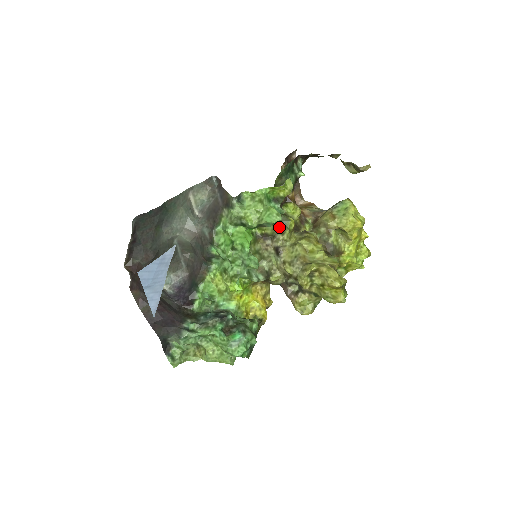
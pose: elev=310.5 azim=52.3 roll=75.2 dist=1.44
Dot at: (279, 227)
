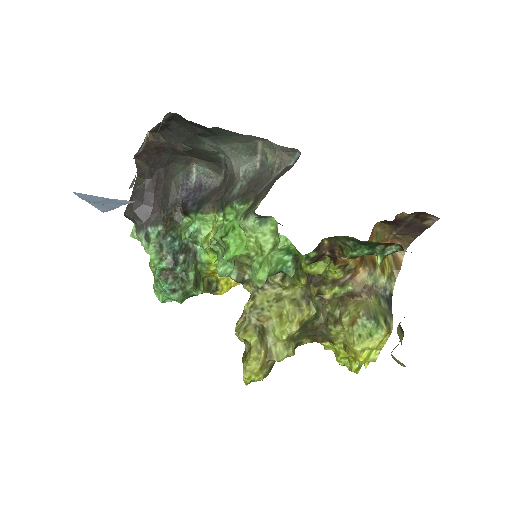
Dot at: occluded
